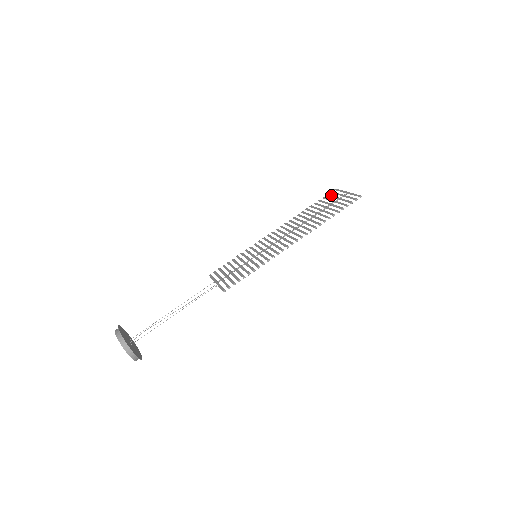
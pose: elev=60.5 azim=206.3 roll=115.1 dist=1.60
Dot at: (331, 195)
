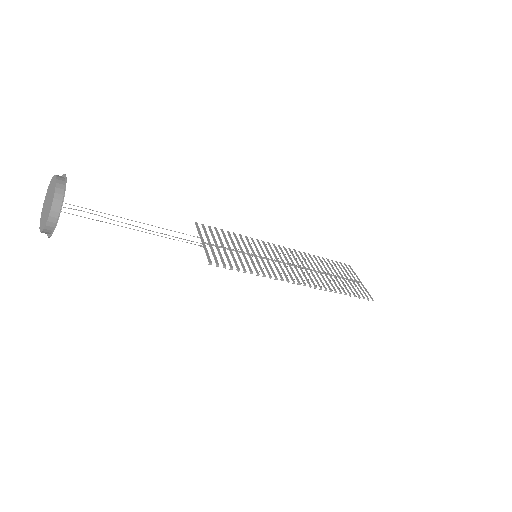
Dot at: occluded
